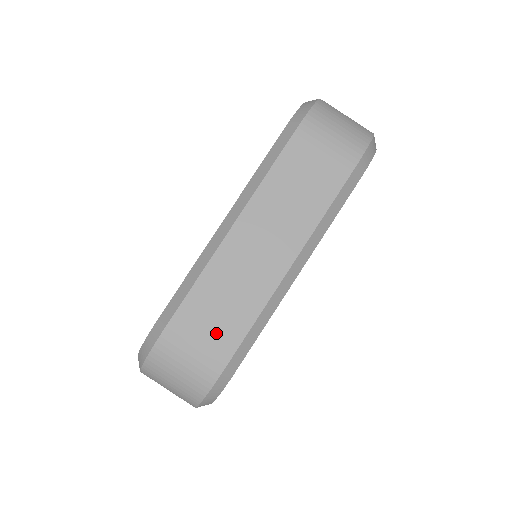
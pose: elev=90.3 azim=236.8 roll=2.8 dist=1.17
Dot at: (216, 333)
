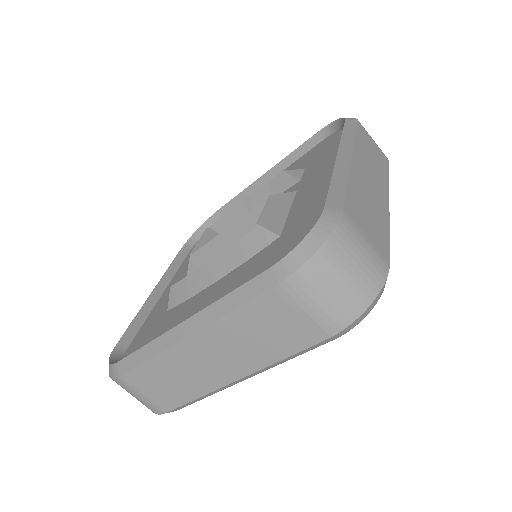
Dot at: (163, 393)
